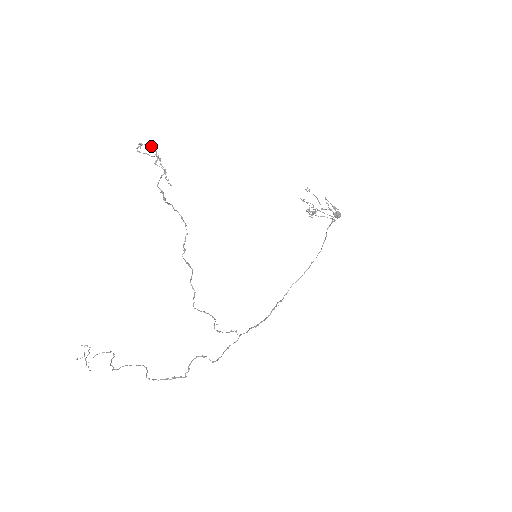
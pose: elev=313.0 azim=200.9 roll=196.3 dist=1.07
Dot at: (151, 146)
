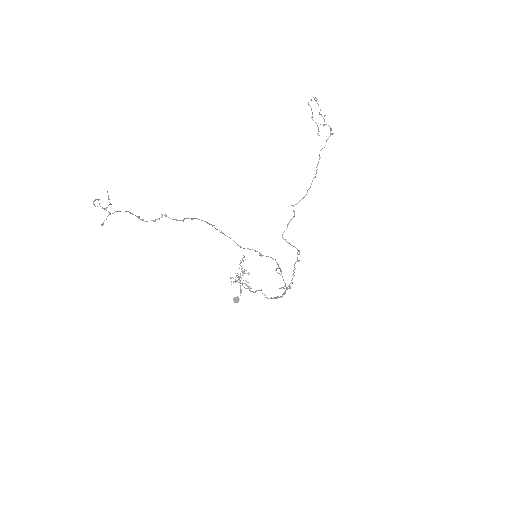
Dot at: occluded
